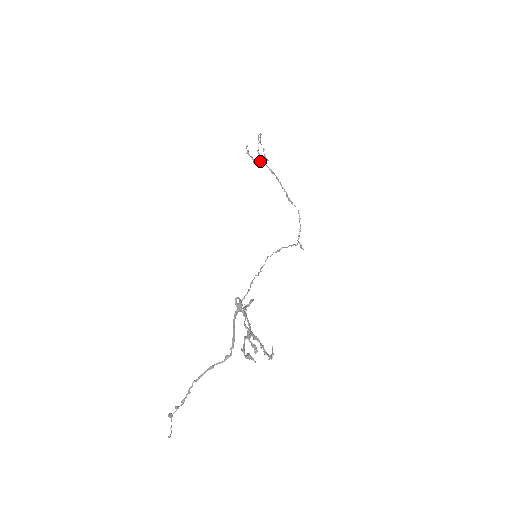
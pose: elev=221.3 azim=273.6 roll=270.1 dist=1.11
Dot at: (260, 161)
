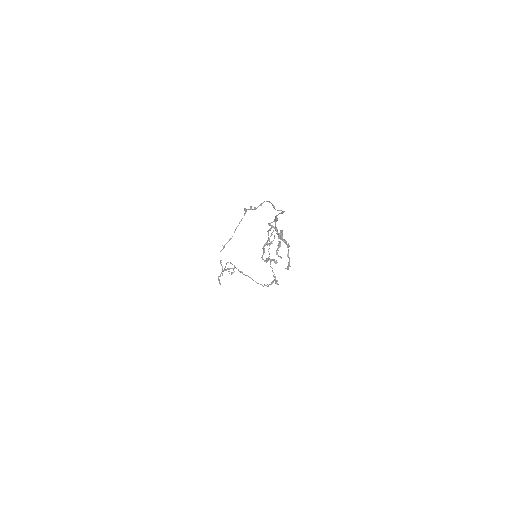
Dot at: (220, 284)
